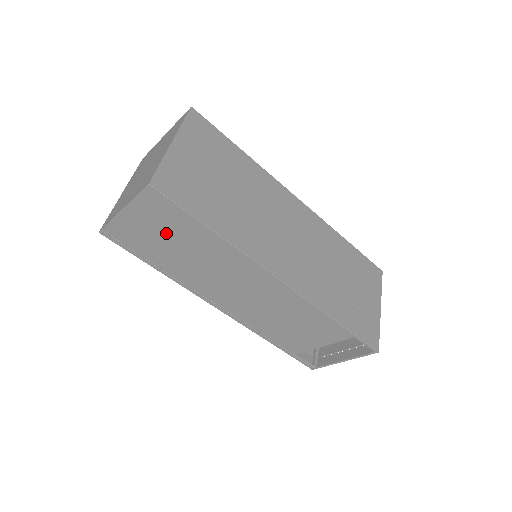
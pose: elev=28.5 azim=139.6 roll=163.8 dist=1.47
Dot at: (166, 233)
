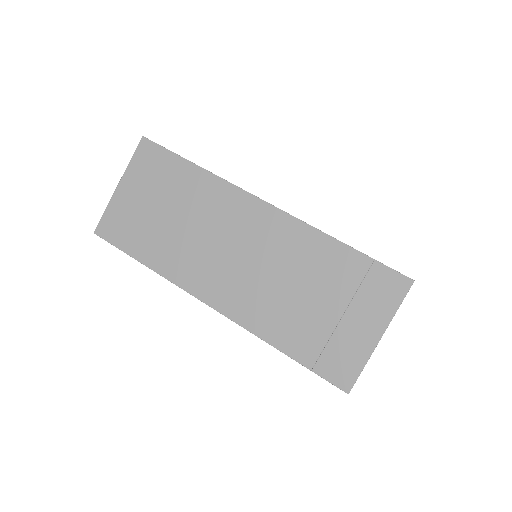
Dot at: occluded
